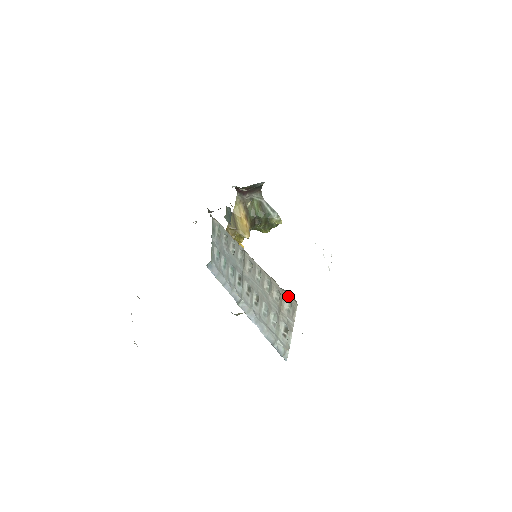
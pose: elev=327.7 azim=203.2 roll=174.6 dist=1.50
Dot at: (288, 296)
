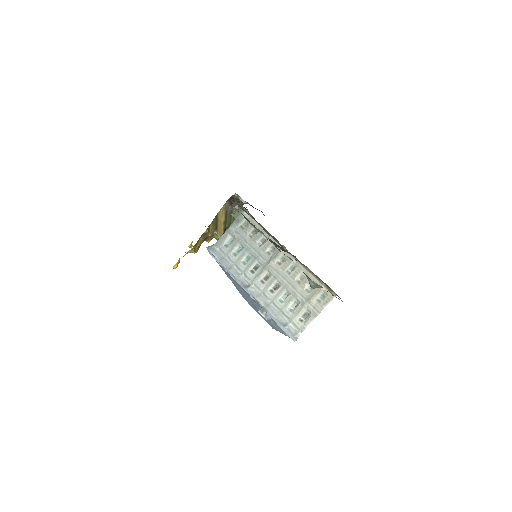
Dot at: (325, 290)
